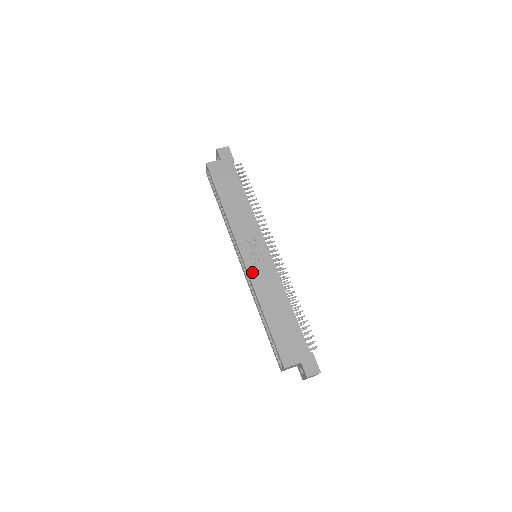
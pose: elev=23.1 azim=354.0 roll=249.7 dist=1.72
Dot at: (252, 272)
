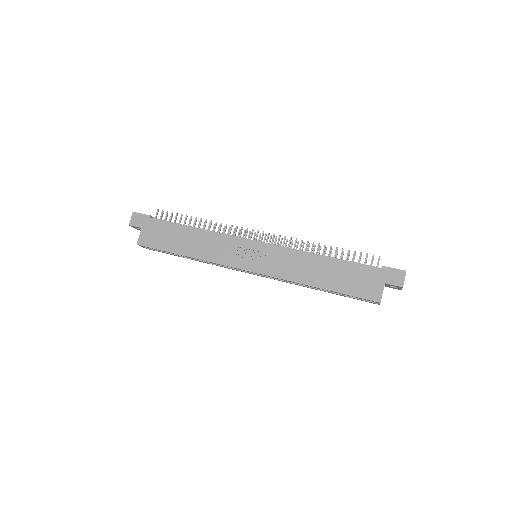
Dot at: (269, 272)
